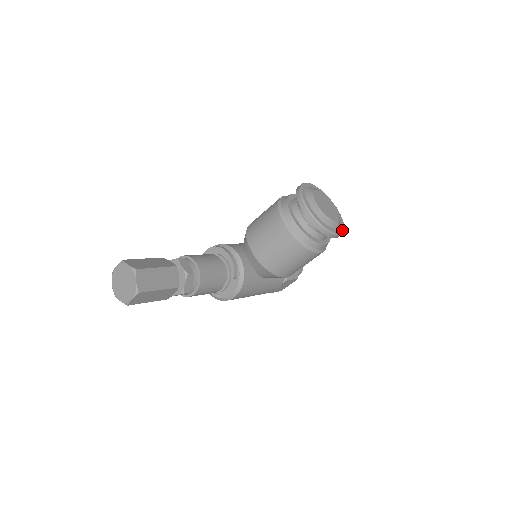
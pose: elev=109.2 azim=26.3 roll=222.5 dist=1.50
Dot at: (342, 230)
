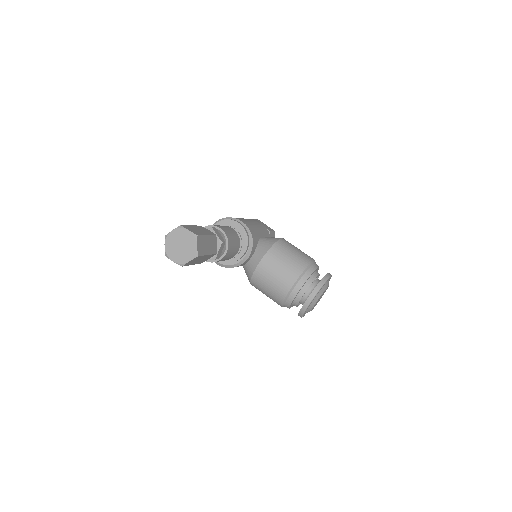
Dot at: occluded
